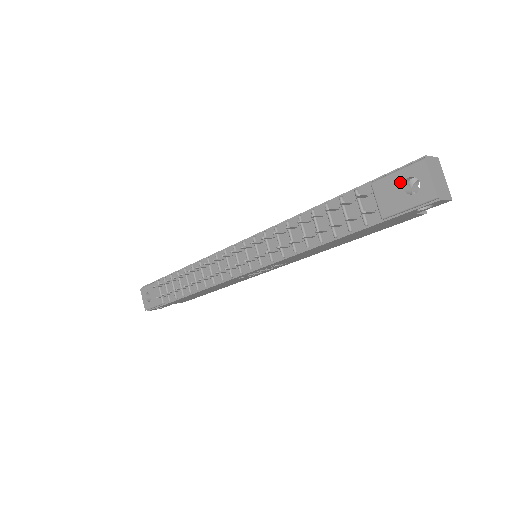
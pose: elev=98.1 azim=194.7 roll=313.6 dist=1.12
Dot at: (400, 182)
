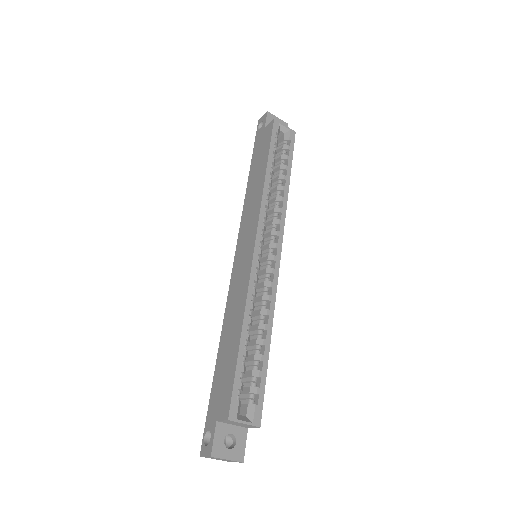
Dot at: occluded
